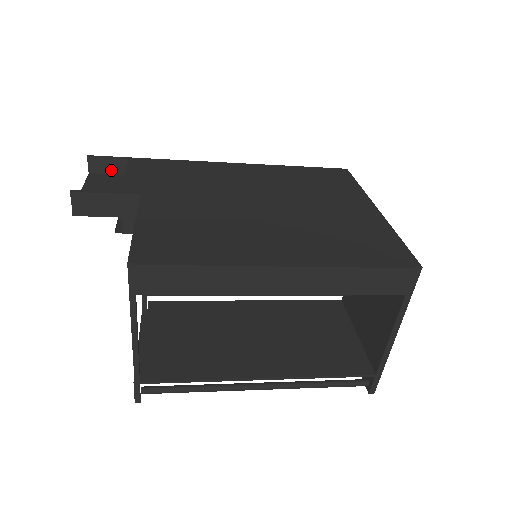
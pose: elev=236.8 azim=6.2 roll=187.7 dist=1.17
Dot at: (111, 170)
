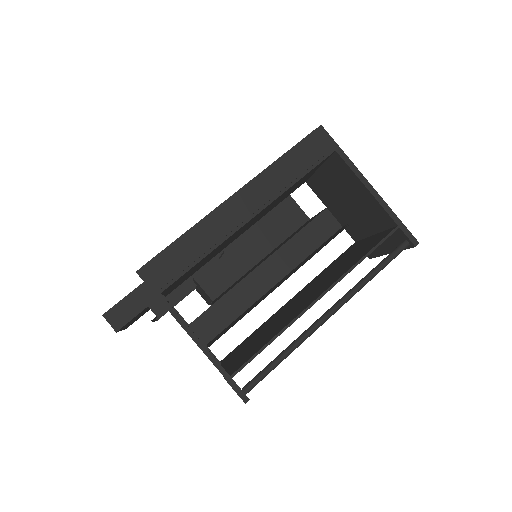
Dot at: occluded
